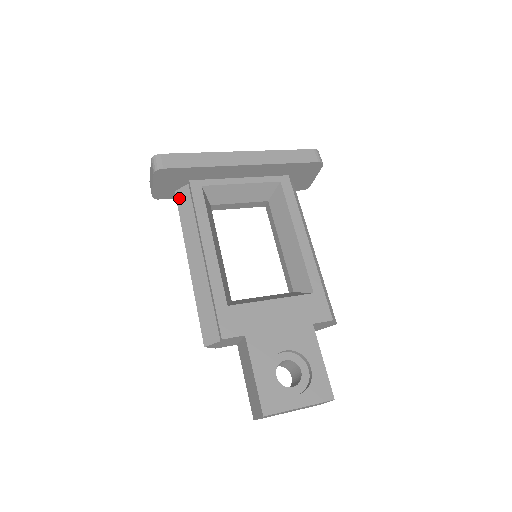
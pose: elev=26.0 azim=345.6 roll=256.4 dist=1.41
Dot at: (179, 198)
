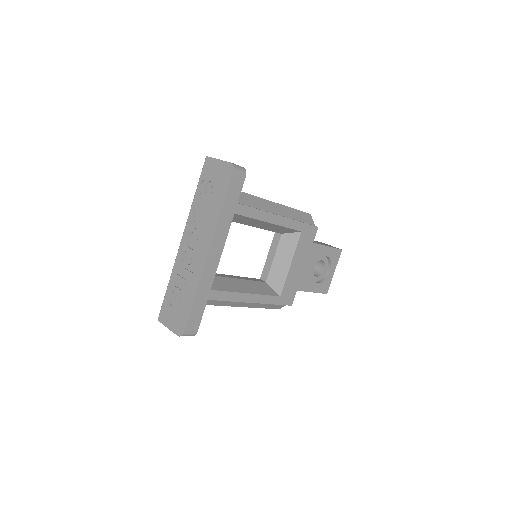
Dot at: occluded
